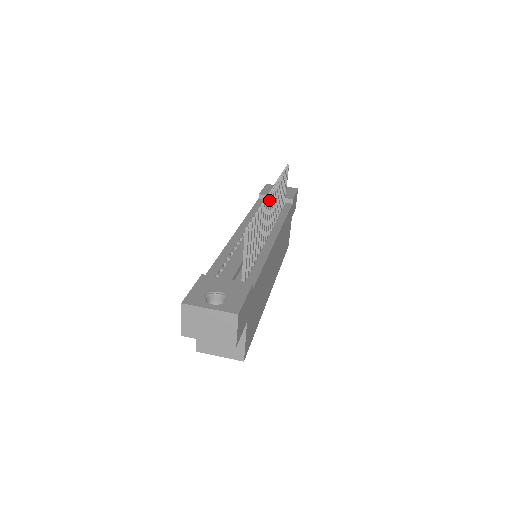
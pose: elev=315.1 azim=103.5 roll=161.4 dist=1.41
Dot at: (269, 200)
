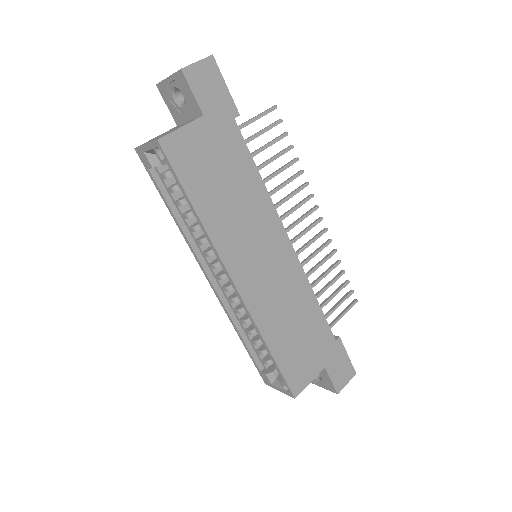
Dot at: (311, 209)
